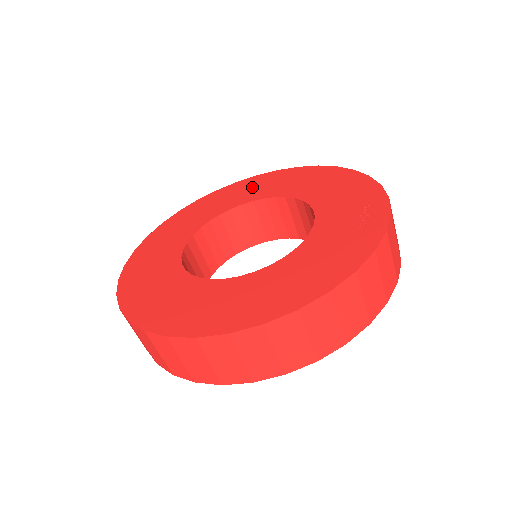
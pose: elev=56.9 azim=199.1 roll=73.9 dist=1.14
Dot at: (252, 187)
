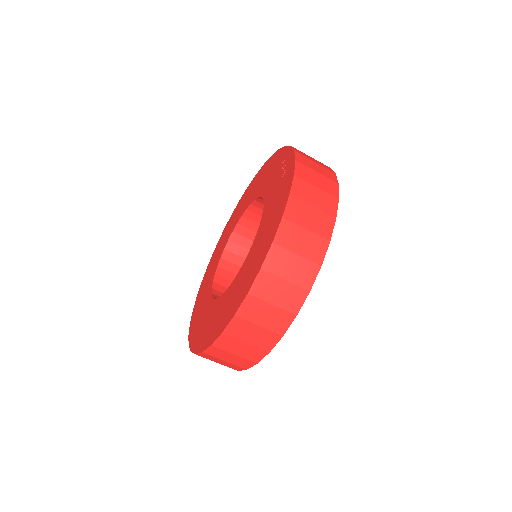
Dot at: (229, 226)
